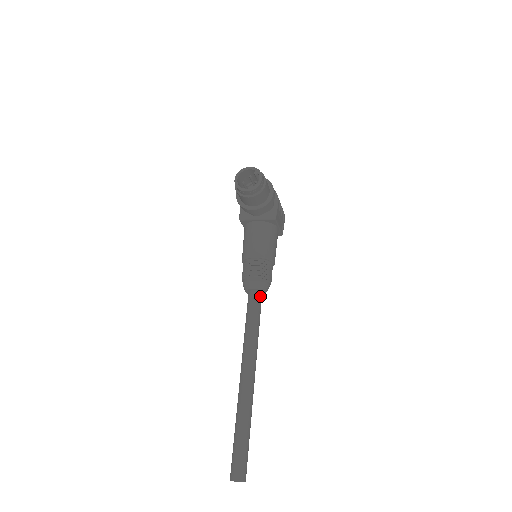
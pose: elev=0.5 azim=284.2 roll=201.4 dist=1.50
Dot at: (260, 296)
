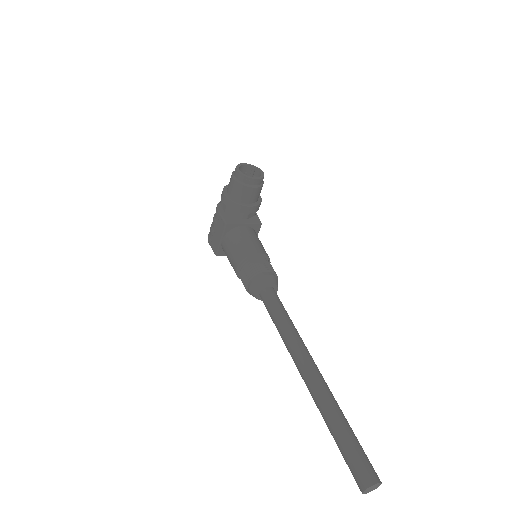
Dot at: (276, 293)
